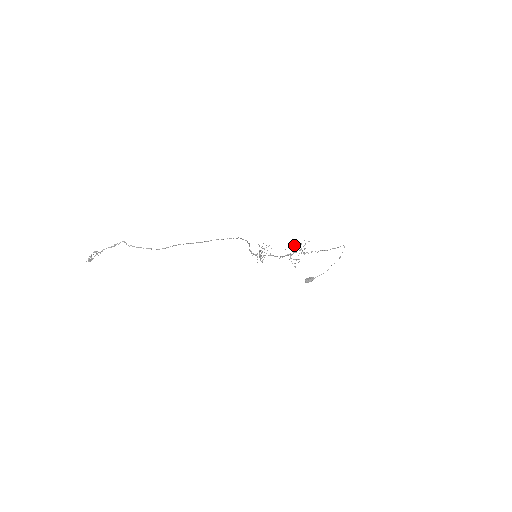
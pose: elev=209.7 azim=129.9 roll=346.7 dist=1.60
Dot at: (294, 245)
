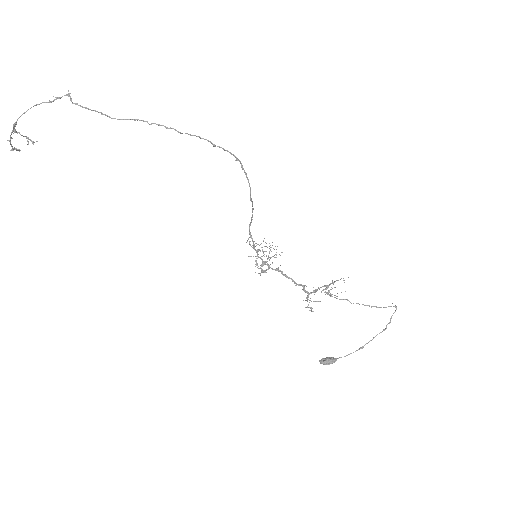
Dot at: occluded
